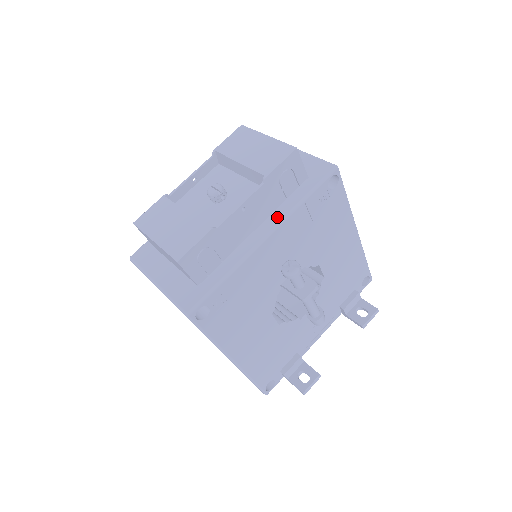
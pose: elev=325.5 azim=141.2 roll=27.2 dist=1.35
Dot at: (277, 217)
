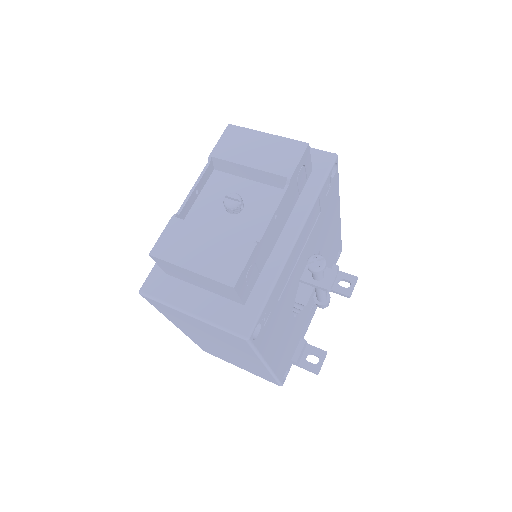
Dot at: (299, 216)
